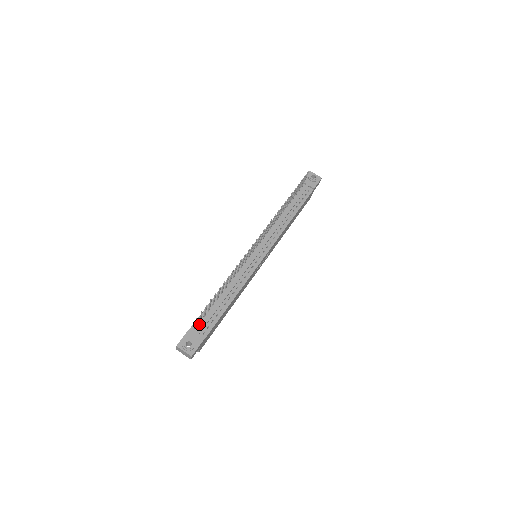
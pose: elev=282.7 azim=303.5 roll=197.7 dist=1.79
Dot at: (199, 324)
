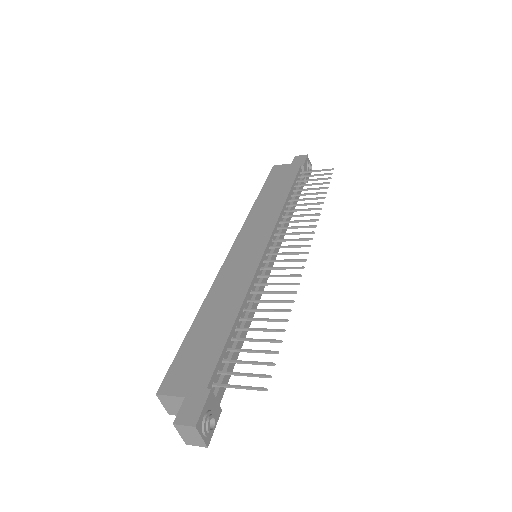
Dot at: (217, 377)
